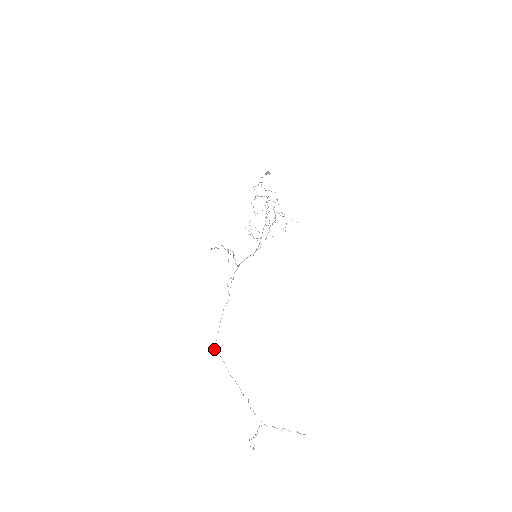
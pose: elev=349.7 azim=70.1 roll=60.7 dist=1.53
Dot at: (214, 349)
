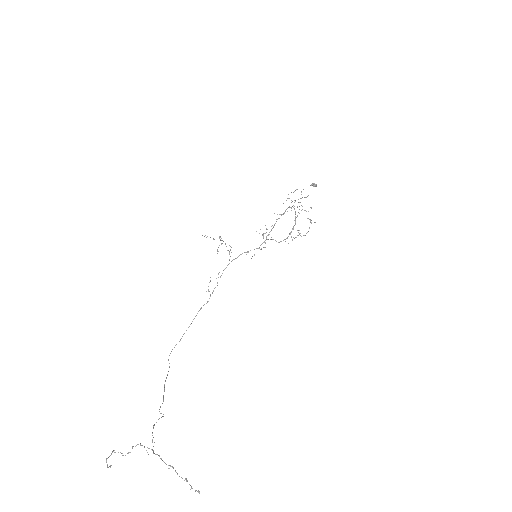
Dot at: occluded
